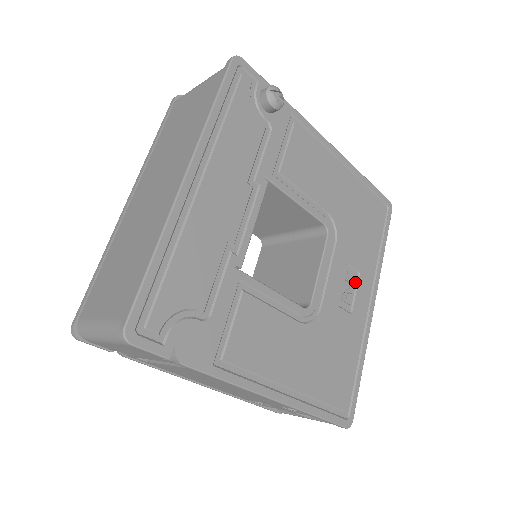
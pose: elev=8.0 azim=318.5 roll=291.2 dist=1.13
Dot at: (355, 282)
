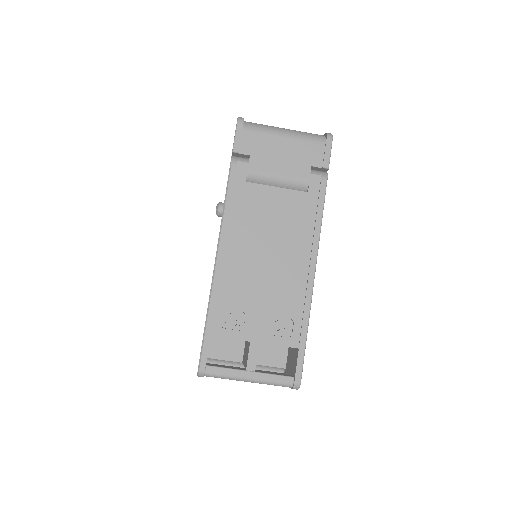
Dot at: occluded
